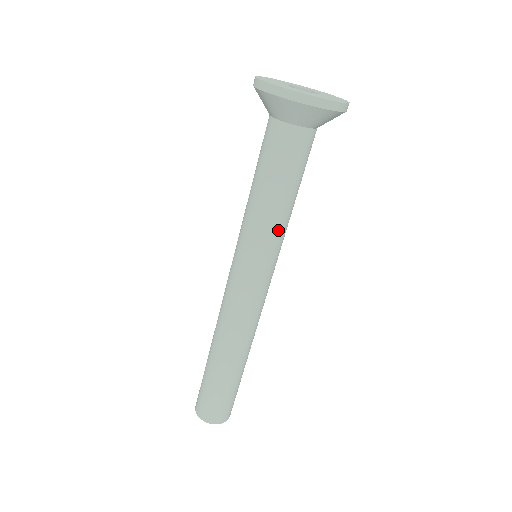
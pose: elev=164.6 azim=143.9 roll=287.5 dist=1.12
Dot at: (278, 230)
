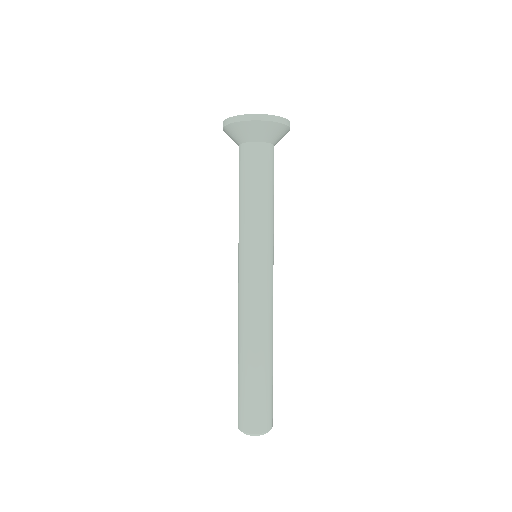
Dot at: (270, 224)
